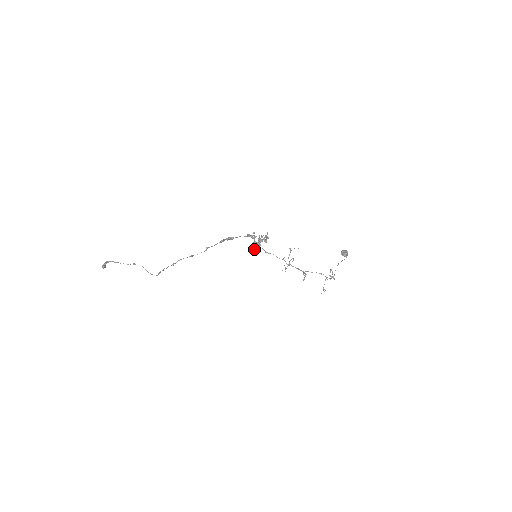
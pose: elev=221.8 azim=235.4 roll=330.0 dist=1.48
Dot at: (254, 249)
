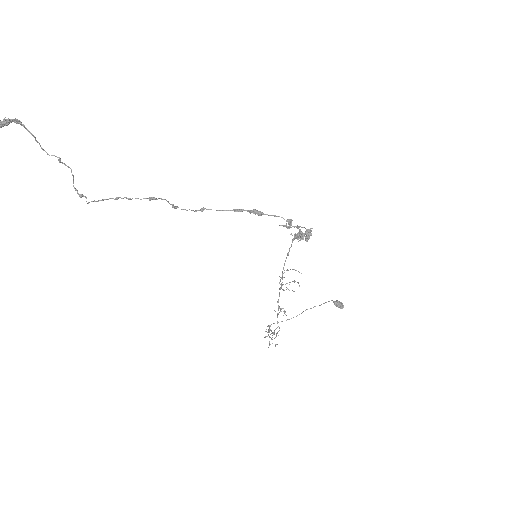
Dot at: occluded
